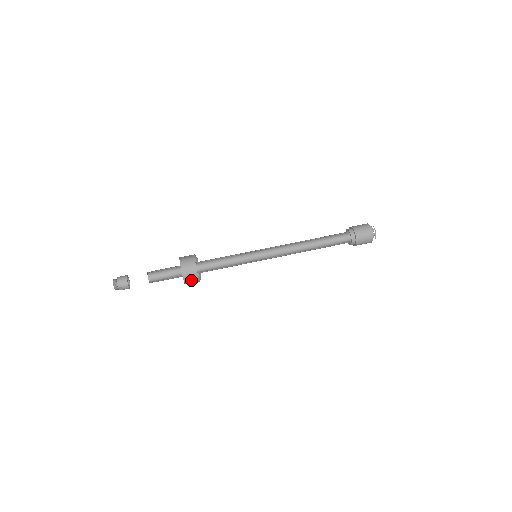
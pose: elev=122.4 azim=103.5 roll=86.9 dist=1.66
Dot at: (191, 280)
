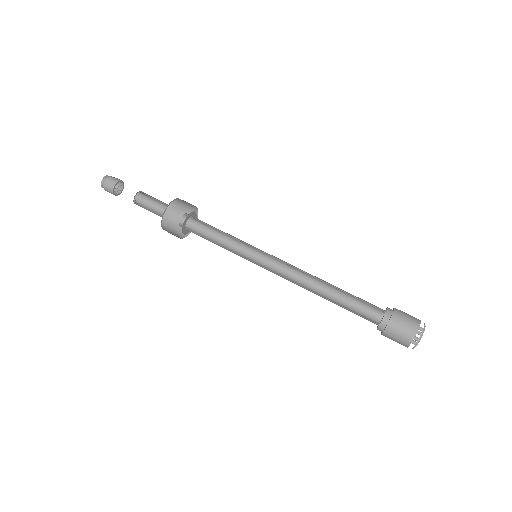
Dot at: occluded
